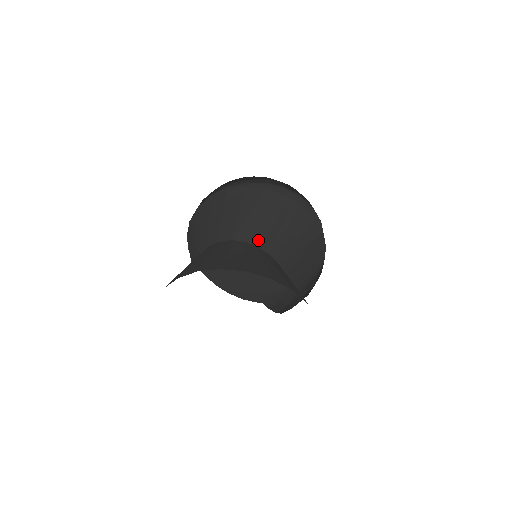
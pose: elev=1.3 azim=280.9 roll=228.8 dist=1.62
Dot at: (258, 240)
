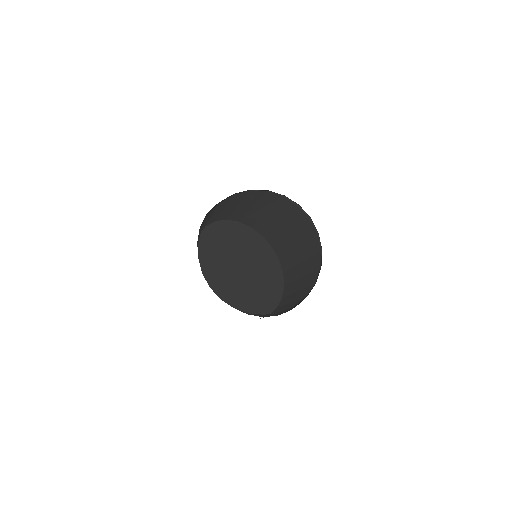
Dot at: (227, 217)
